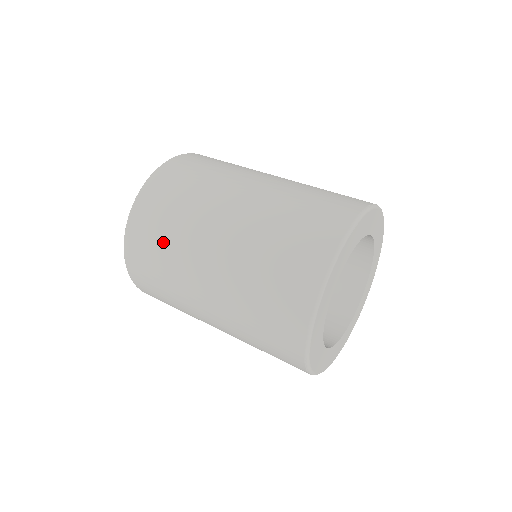
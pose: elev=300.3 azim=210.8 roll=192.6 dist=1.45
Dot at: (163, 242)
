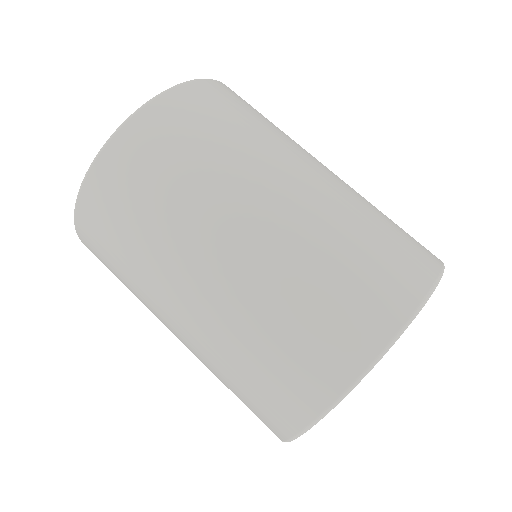
Dot at: (131, 234)
